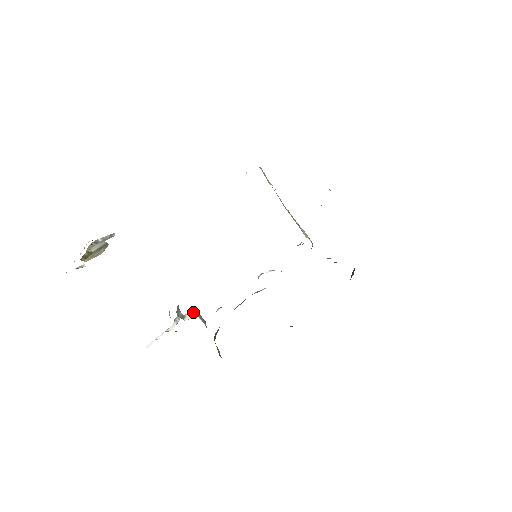
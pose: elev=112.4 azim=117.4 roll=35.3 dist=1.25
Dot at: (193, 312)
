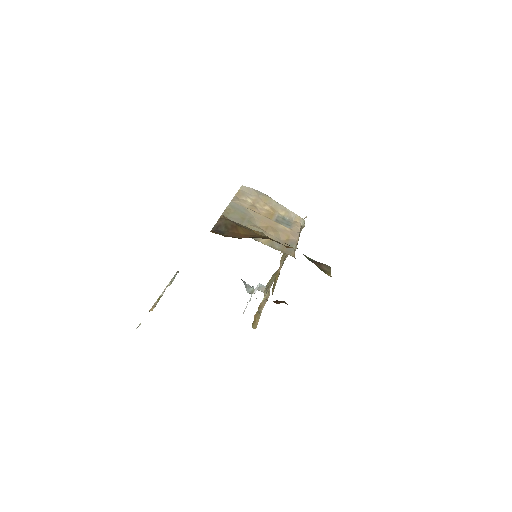
Dot at: (257, 286)
